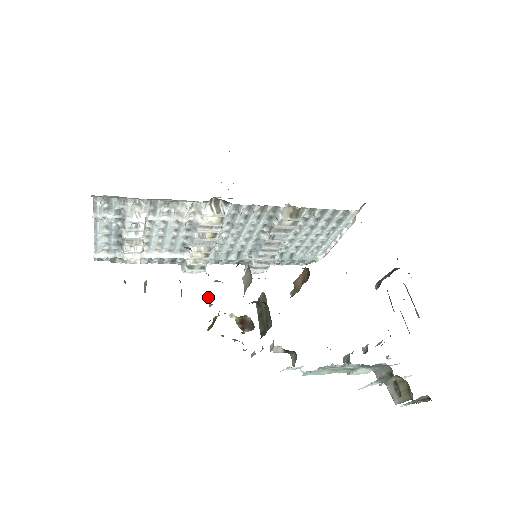
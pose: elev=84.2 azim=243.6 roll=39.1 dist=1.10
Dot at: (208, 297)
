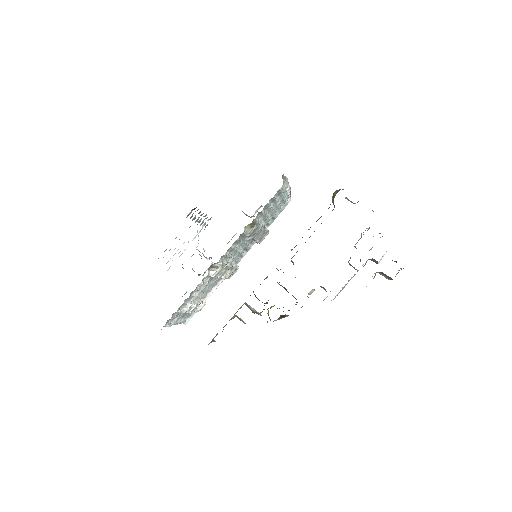
Dot at: occluded
